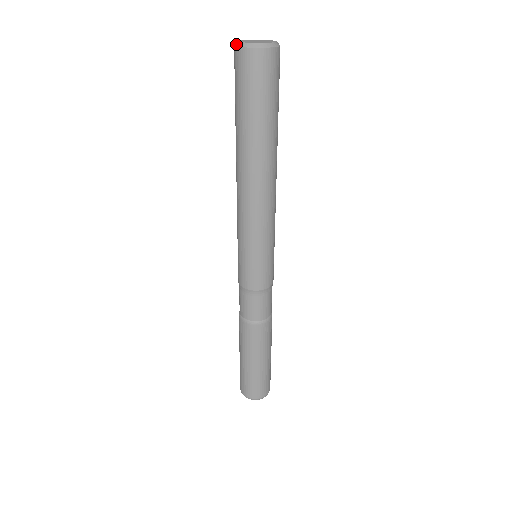
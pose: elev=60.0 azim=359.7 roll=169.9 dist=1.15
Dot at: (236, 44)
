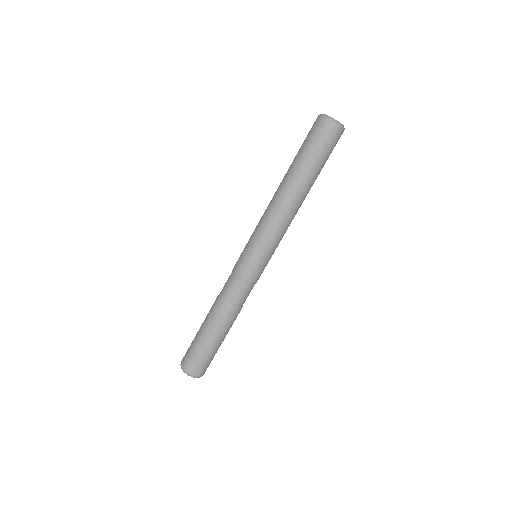
Dot at: (321, 114)
